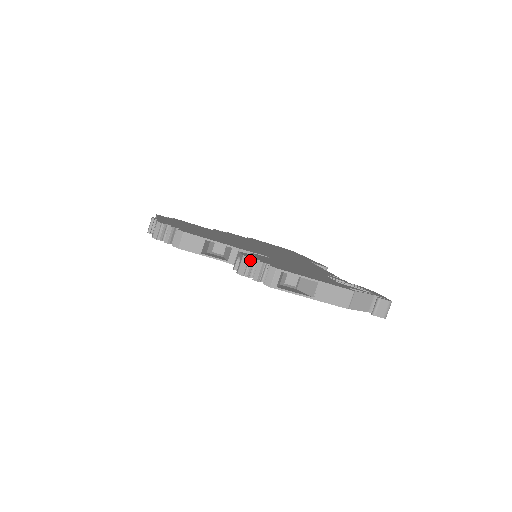
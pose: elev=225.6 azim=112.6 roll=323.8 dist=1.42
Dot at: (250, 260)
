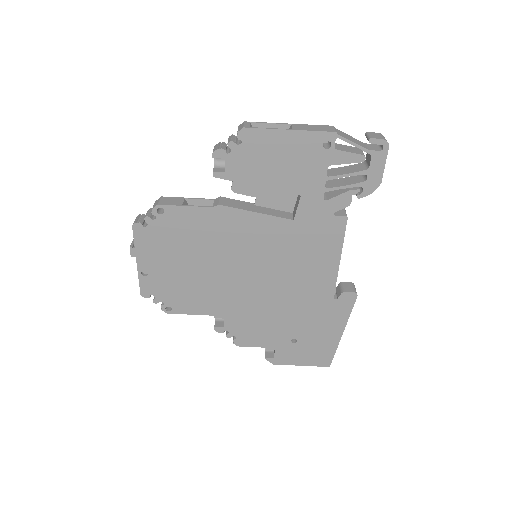
Dot at: (221, 143)
